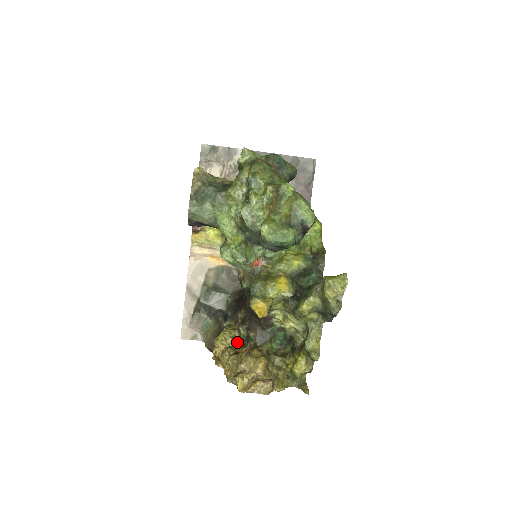
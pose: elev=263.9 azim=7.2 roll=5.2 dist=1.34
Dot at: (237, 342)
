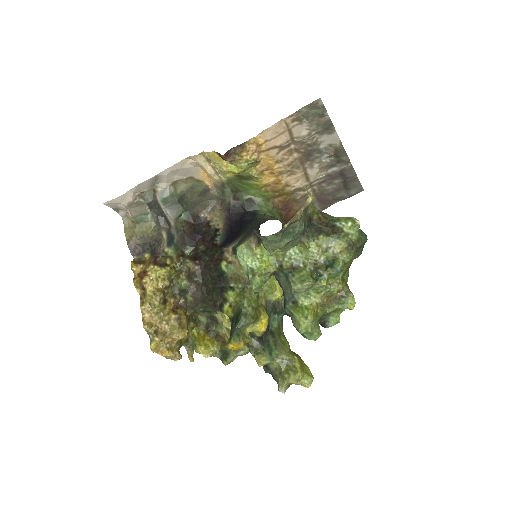
Dot at: (170, 285)
